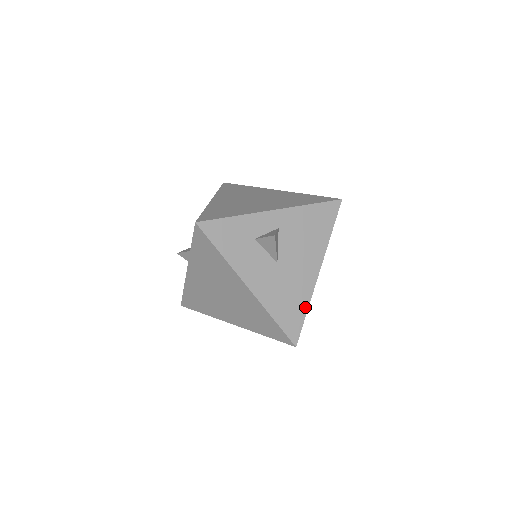
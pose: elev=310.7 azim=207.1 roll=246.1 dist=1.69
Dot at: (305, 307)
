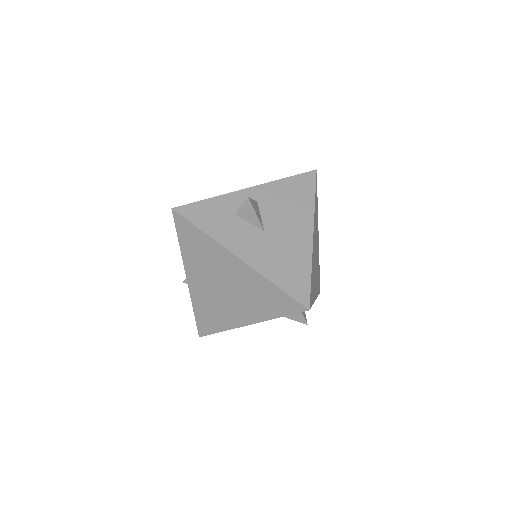
Dot at: (308, 269)
